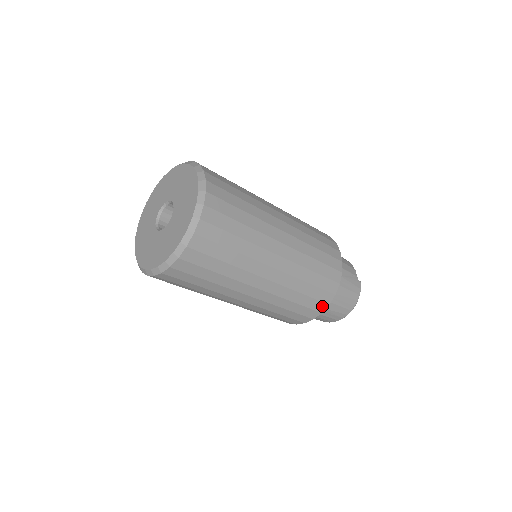
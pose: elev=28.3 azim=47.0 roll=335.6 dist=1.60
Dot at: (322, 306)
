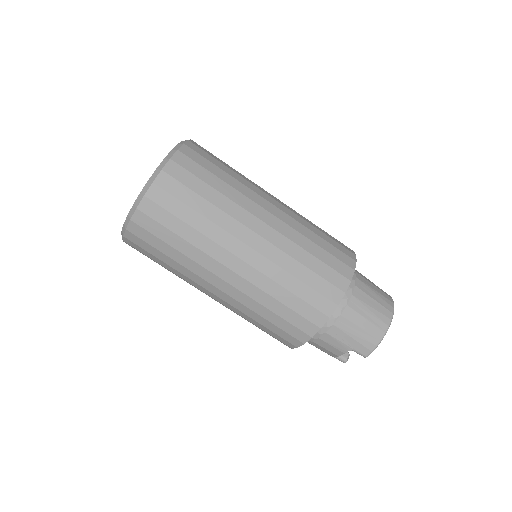
Dot at: (347, 270)
